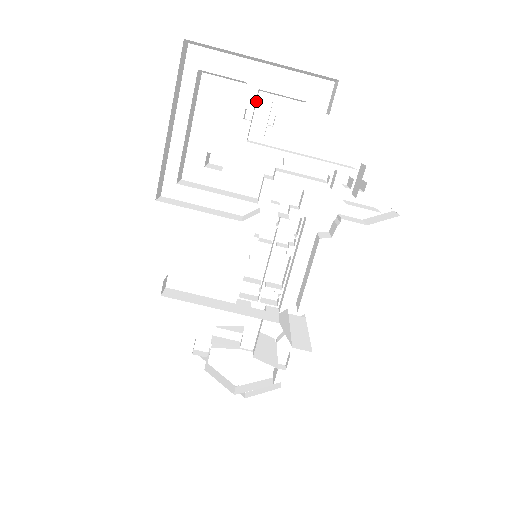
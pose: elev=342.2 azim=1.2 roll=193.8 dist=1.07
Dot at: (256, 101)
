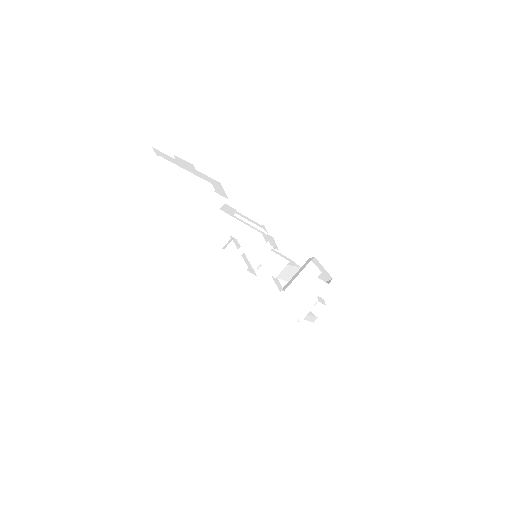
Dot at: occluded
